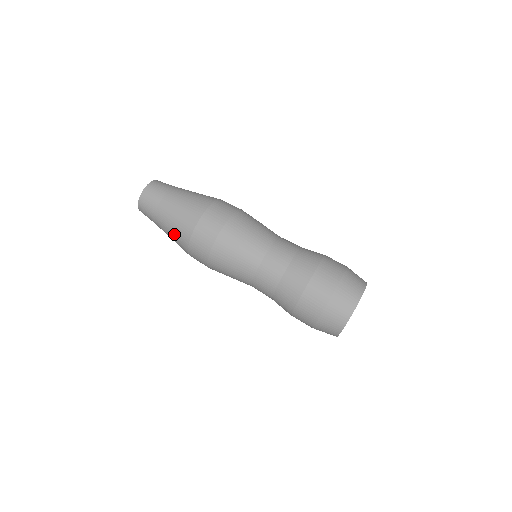
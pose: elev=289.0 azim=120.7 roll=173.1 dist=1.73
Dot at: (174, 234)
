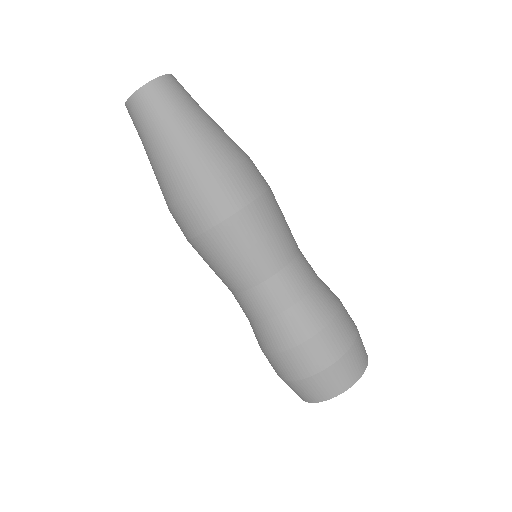
Dot at: (179, 164)
